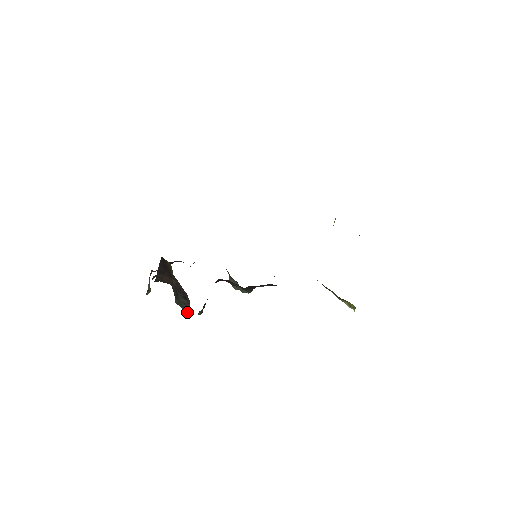
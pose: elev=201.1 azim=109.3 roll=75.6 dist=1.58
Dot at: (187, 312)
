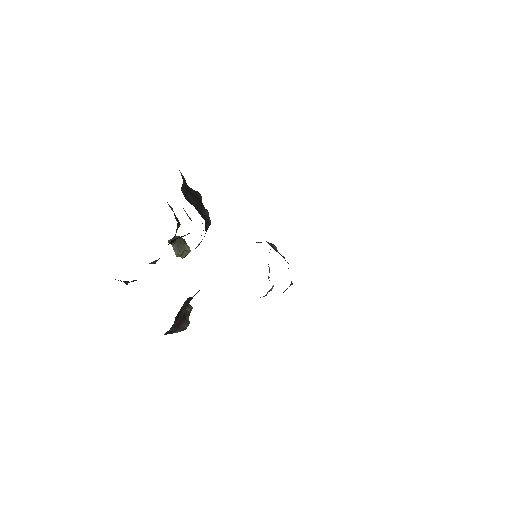
Dot at: occluded
